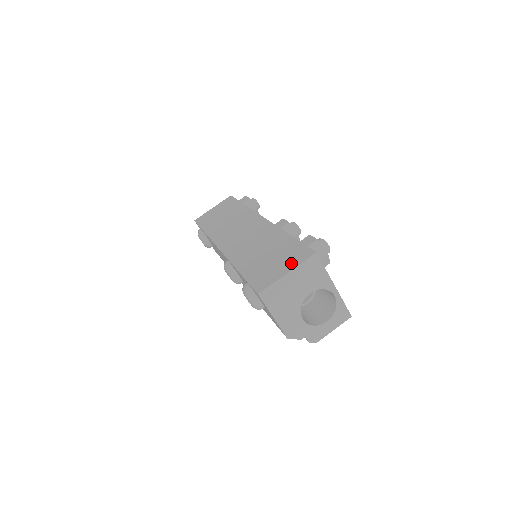
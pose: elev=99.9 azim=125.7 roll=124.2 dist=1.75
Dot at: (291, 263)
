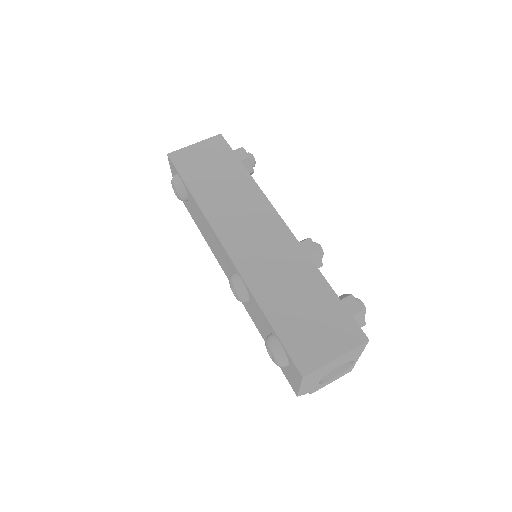
Dot at: (340, 343)
